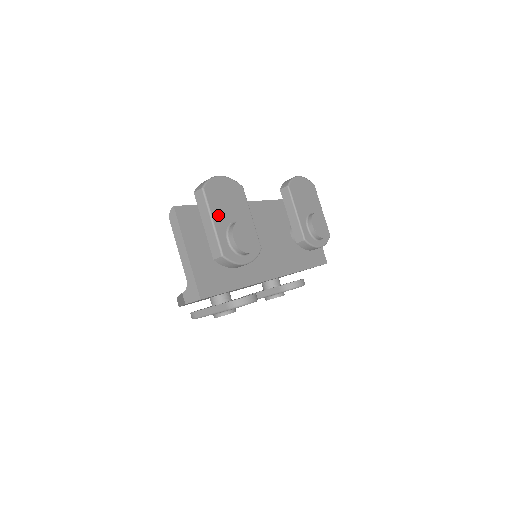
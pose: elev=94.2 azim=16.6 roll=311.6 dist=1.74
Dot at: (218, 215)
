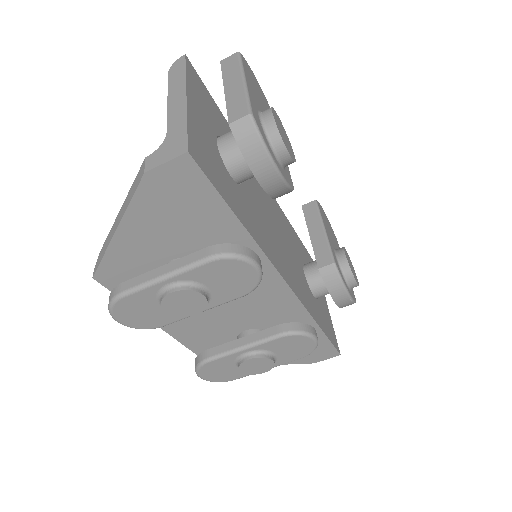
Dot at: (252, 88)
